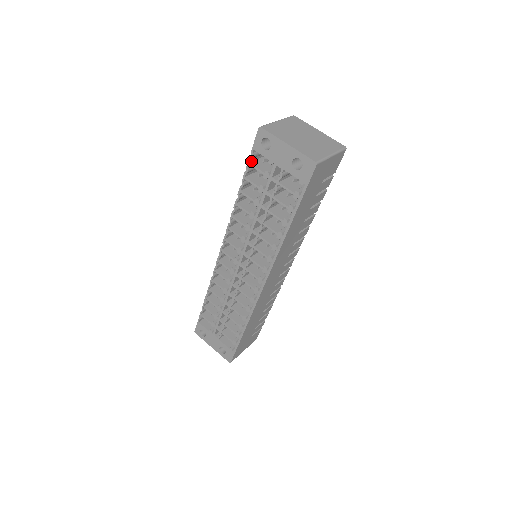
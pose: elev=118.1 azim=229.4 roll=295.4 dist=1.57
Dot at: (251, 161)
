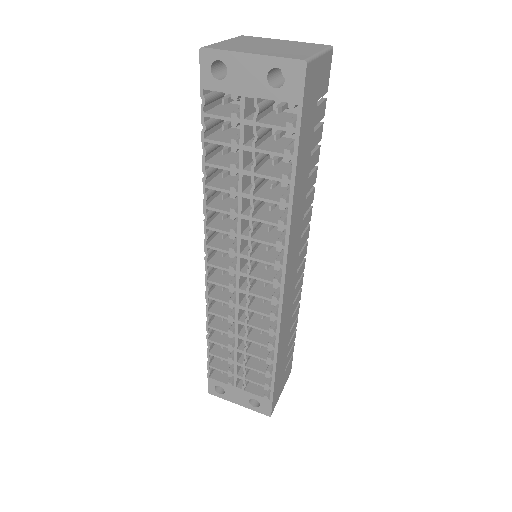
Dot at: (205, 111)
